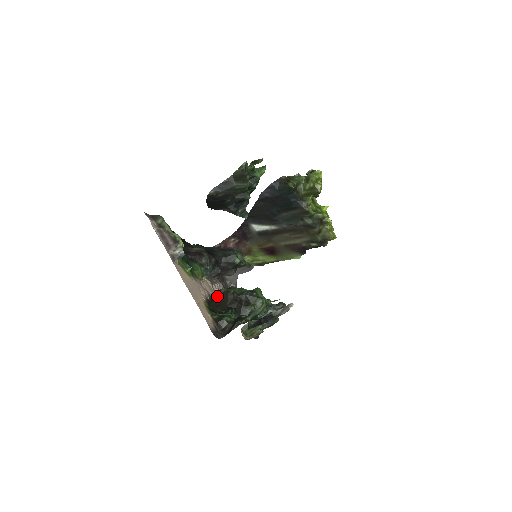
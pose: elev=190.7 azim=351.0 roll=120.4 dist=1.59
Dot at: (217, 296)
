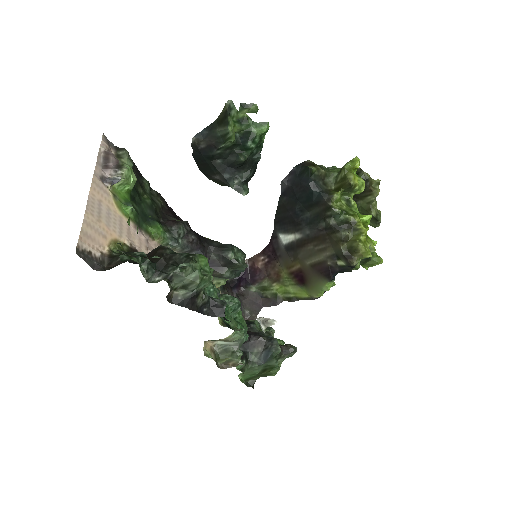
Dot at: occluded
